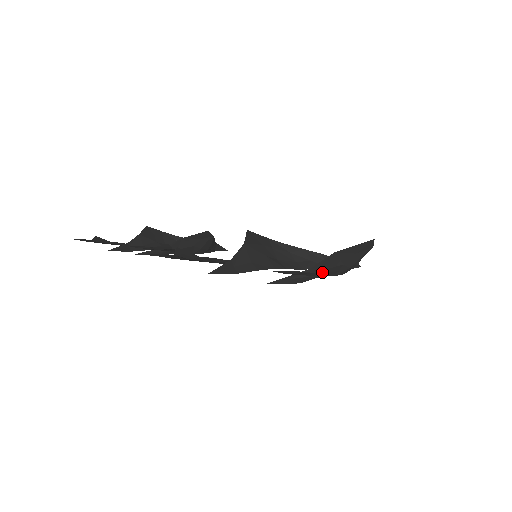
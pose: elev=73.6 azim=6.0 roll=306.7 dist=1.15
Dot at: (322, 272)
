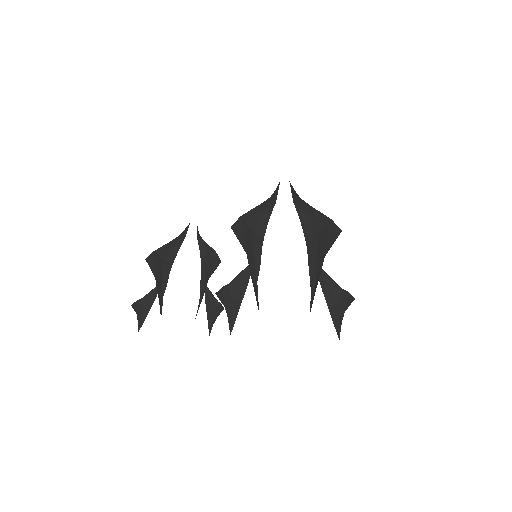
Dot at: (346, 305)
